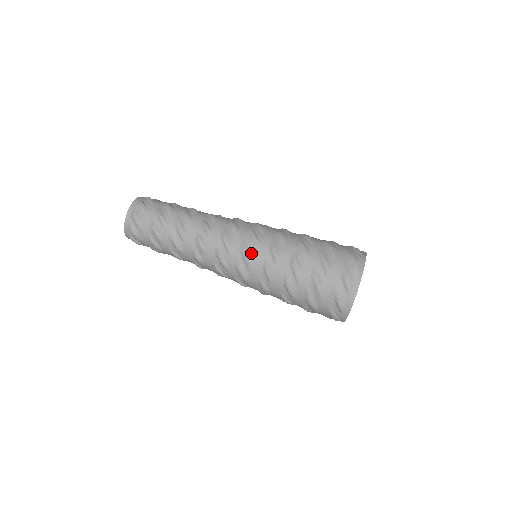
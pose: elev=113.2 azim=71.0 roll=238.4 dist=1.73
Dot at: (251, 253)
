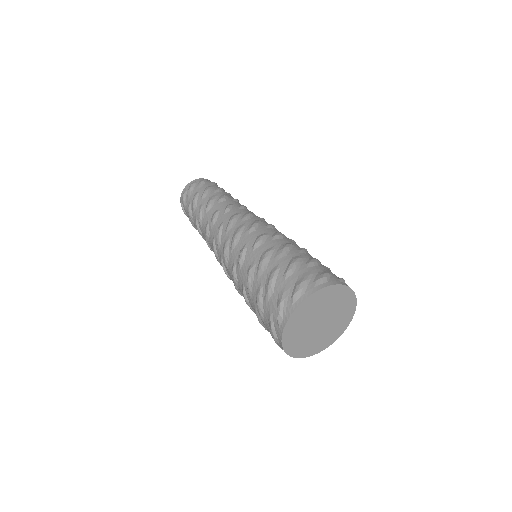
Dot at: (241, 234)
